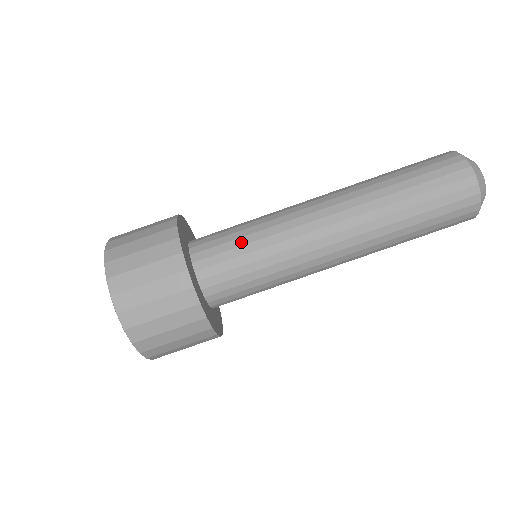
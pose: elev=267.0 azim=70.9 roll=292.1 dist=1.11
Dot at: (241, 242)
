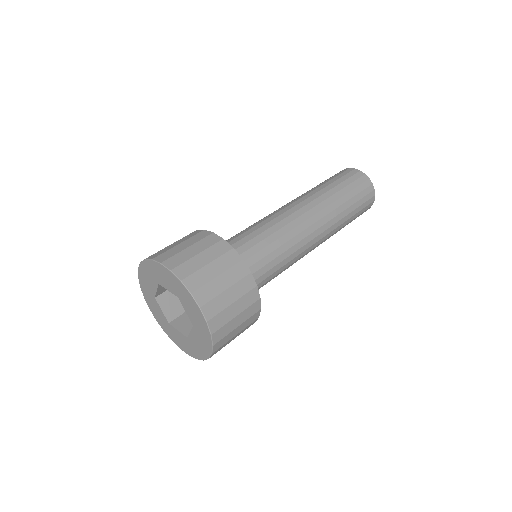
Dot at: (241, 233)
